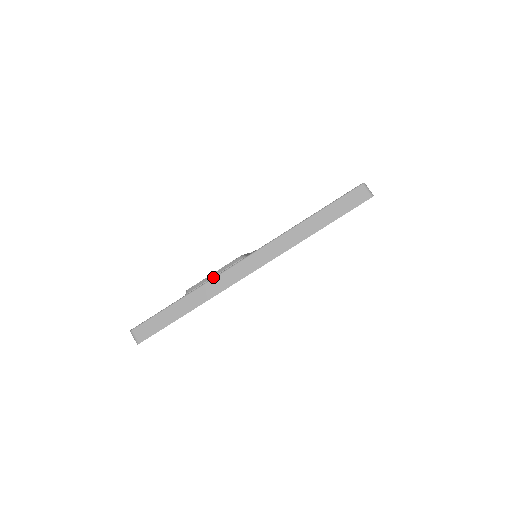
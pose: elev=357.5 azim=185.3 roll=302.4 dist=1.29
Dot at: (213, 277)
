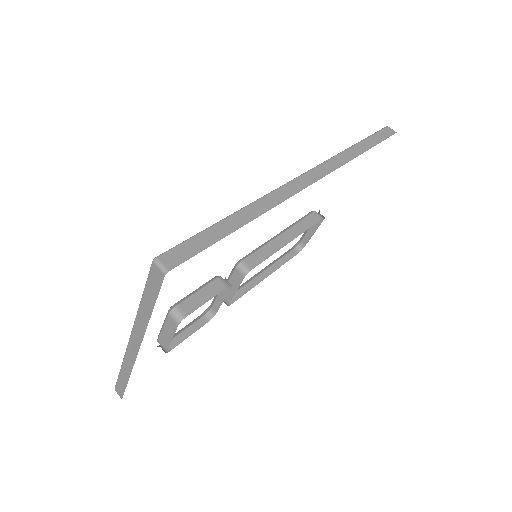
Dot at: (125, 353)
